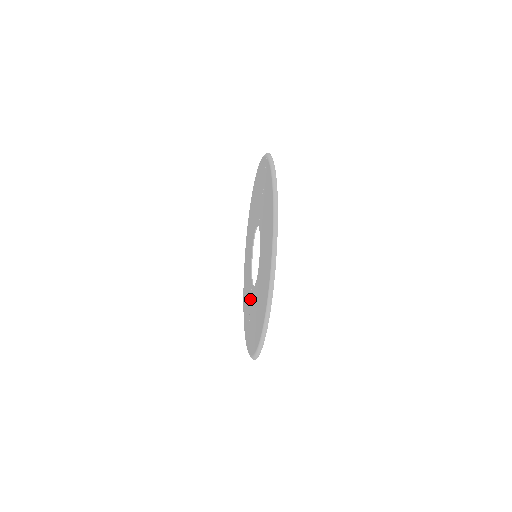
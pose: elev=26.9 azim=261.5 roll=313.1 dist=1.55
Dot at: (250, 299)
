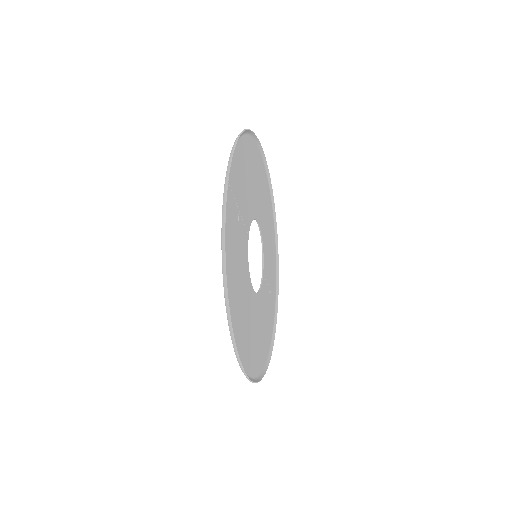
Dot at: (265, 283)
